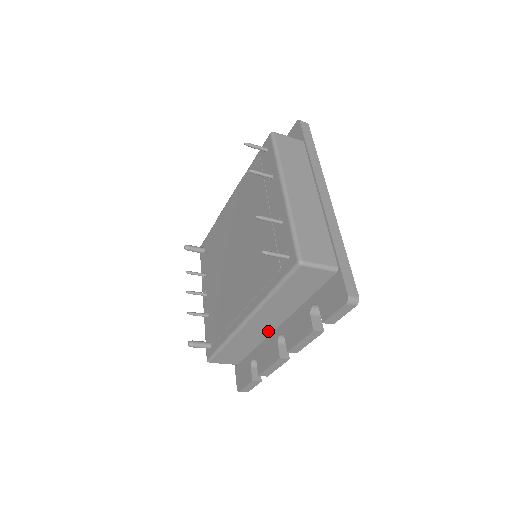
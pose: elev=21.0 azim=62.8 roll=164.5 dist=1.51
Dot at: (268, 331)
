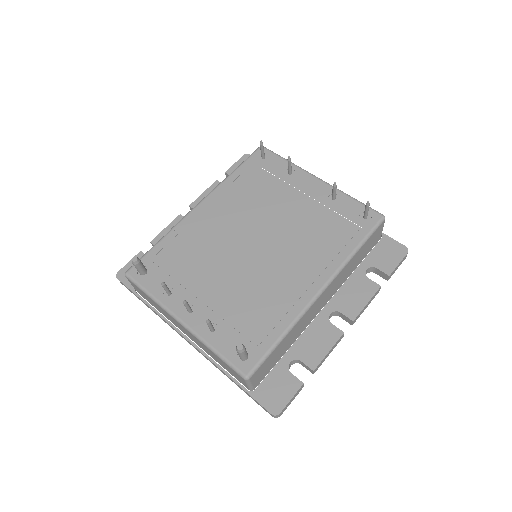
Dot at: (313, 316)
